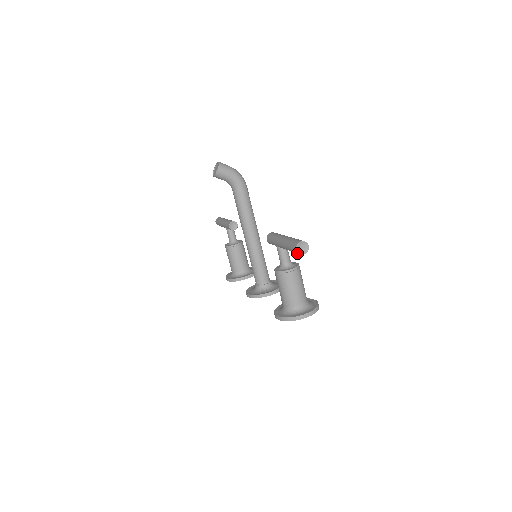
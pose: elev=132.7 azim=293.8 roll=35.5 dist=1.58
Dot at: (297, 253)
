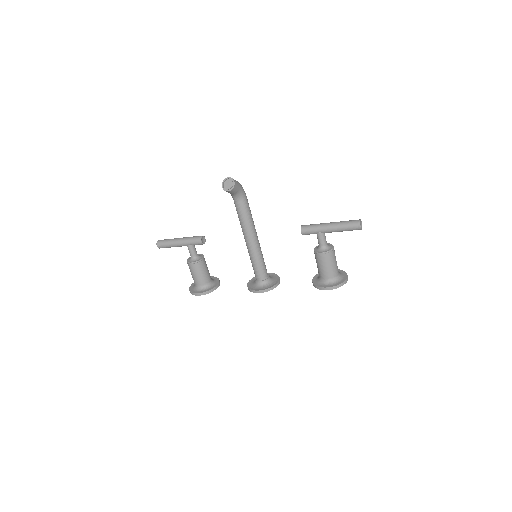
Dot at: (359, 229)
